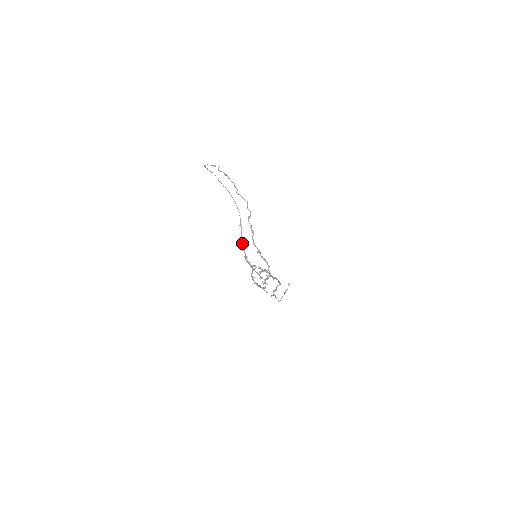
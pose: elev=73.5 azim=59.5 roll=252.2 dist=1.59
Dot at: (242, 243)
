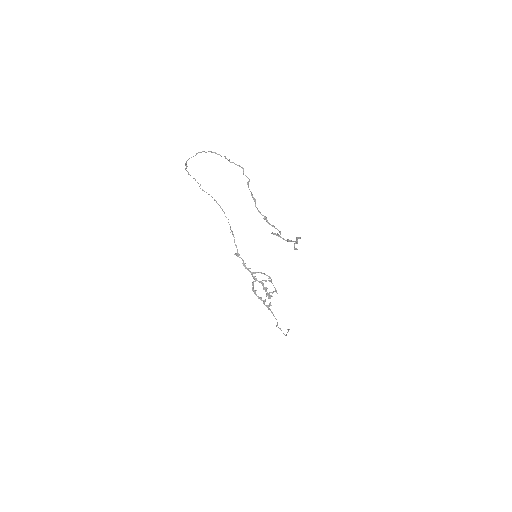
Dot at: (237, 250)
